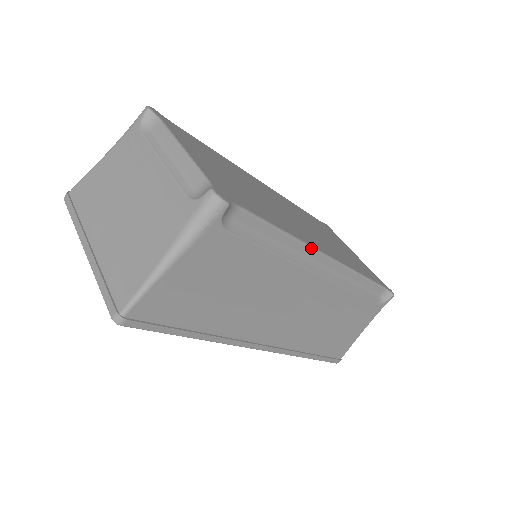
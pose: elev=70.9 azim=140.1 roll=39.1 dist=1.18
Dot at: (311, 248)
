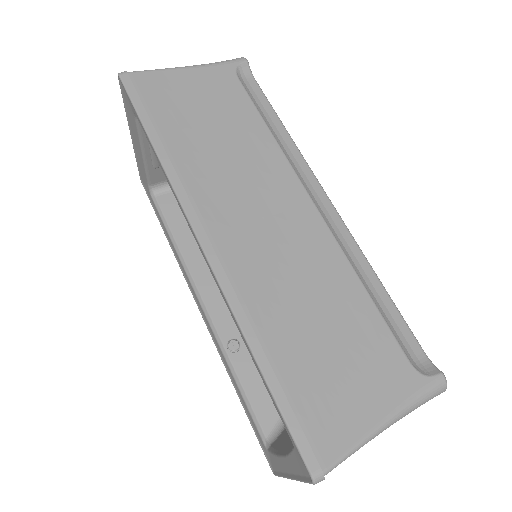
Dot at: (308, 165)
